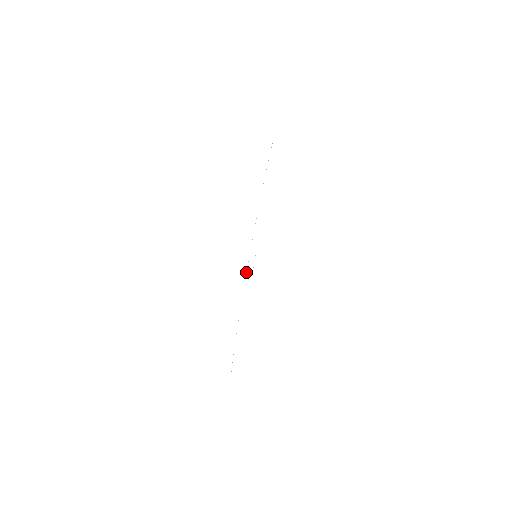
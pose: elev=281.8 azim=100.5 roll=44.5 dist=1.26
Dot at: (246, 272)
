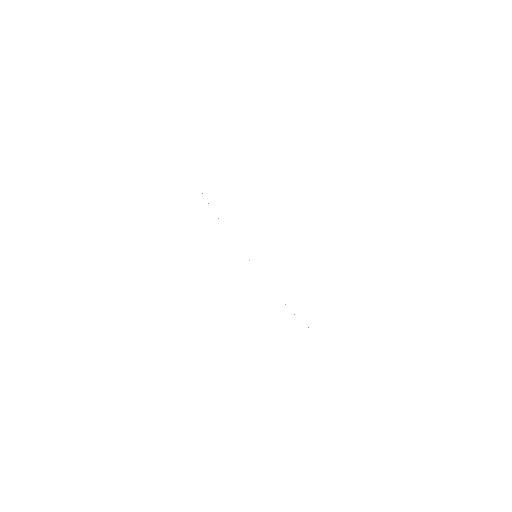
Dot at: occluded
